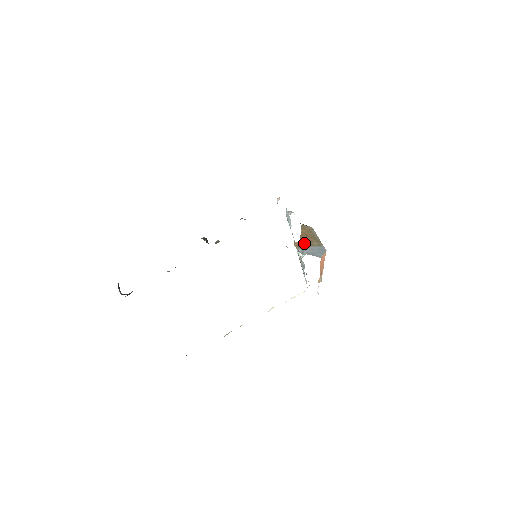
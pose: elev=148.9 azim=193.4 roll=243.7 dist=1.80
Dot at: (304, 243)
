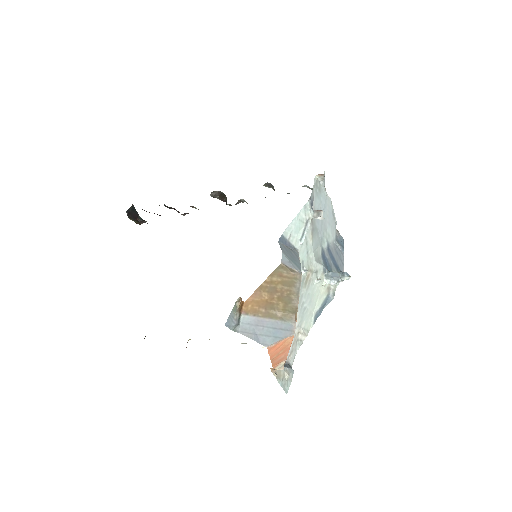
Dot at: (253, 307)
